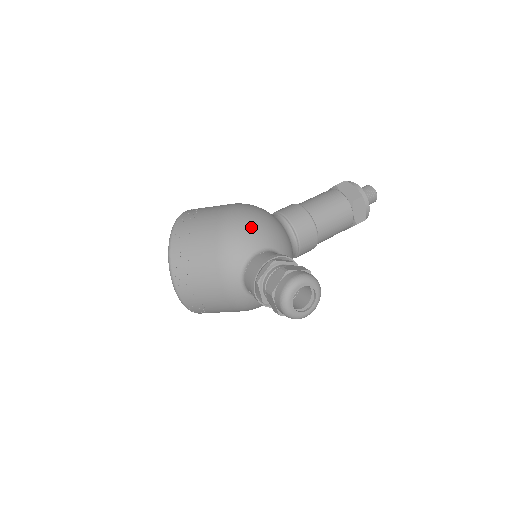
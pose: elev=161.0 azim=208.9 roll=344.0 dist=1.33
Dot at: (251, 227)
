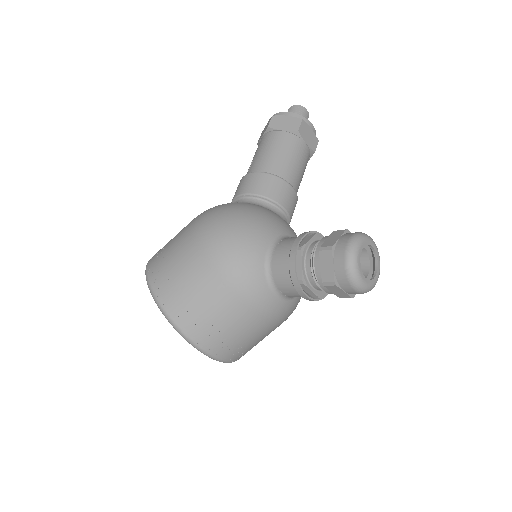
Dot at: (241, 231)
